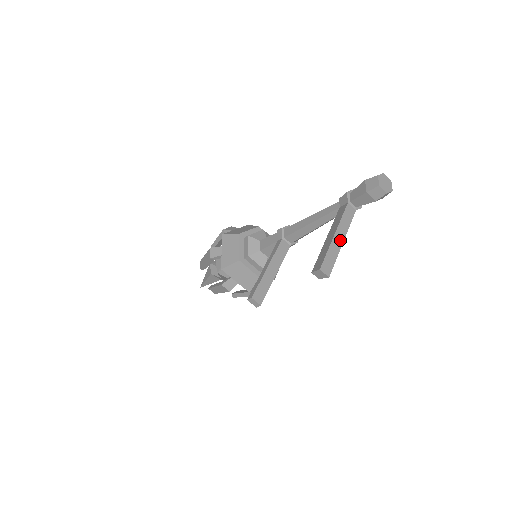
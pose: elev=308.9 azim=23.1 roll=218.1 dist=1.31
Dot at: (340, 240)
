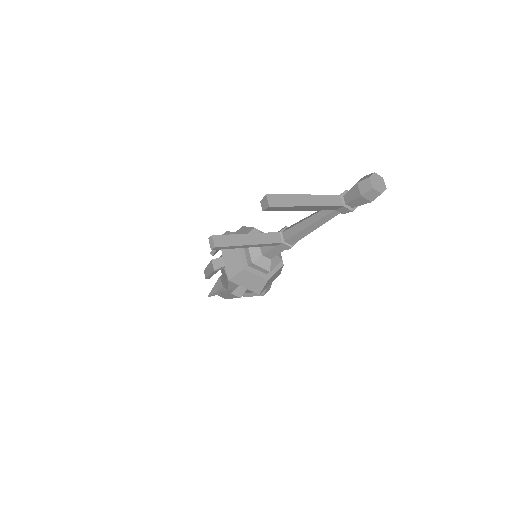
Dot at: (307, 202)
